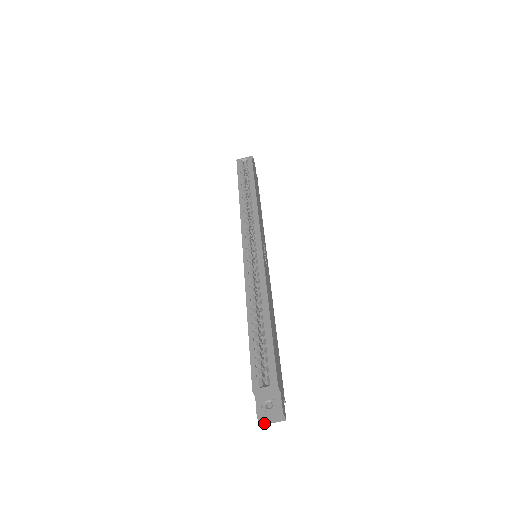
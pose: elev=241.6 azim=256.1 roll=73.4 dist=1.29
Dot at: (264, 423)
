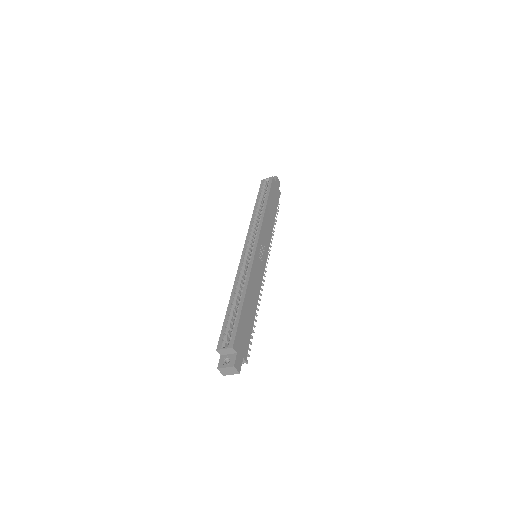
Dot at: (225, 374)
